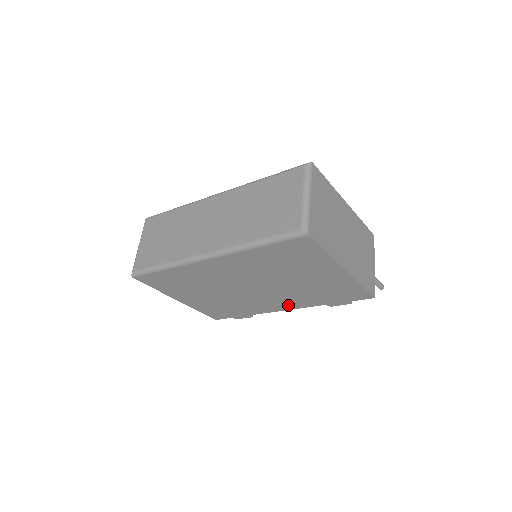
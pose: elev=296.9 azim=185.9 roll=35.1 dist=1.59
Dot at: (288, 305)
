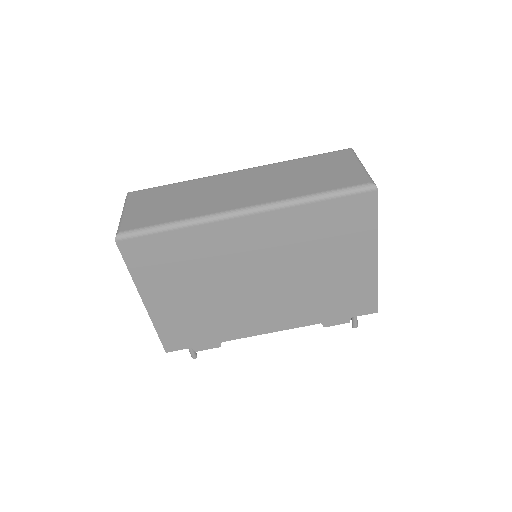
Dot at: (279, 322)
